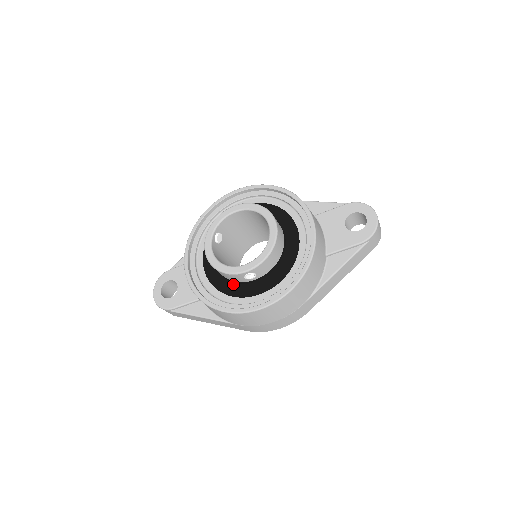
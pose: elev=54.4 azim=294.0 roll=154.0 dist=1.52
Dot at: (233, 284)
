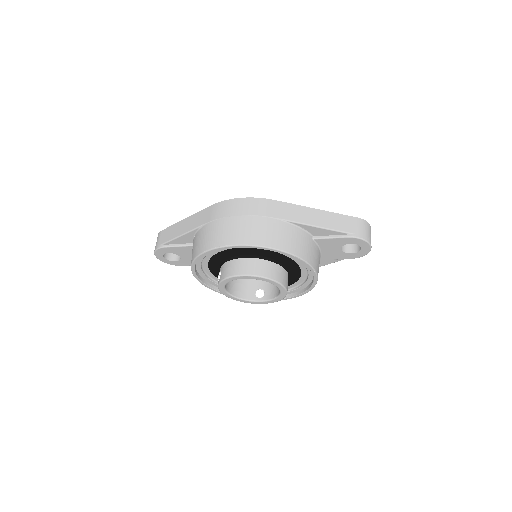
Dot at: occluded
